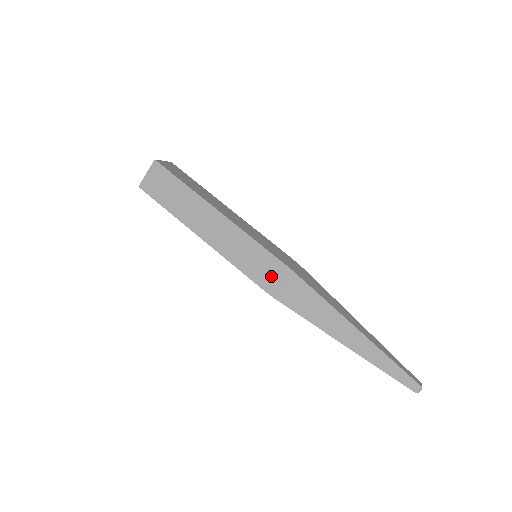
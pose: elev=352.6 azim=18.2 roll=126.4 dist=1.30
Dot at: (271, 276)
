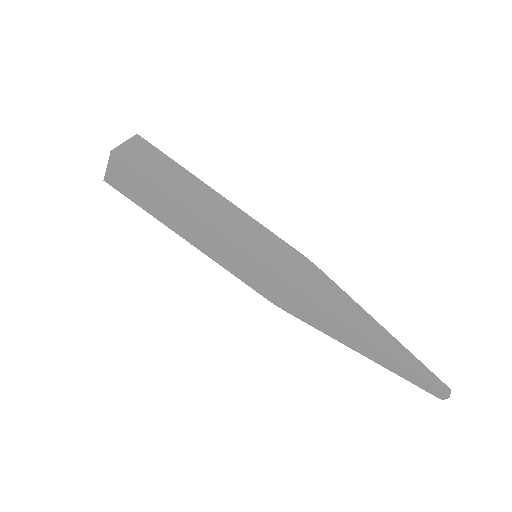
Dot at: (273, 288)
